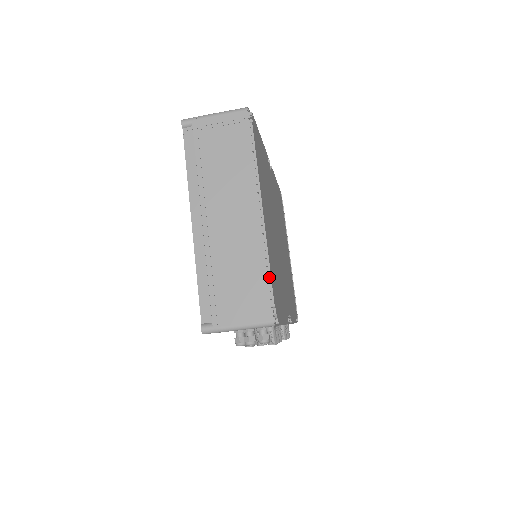
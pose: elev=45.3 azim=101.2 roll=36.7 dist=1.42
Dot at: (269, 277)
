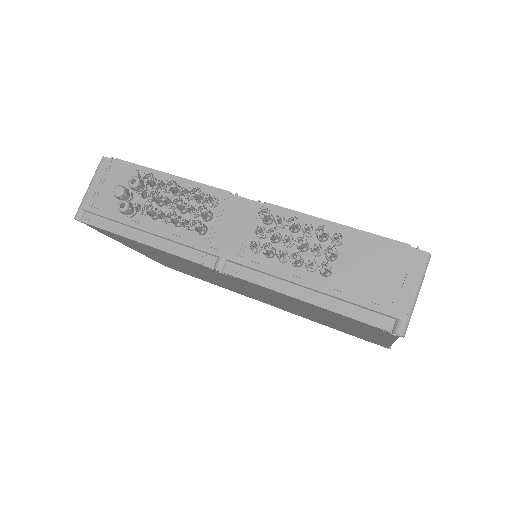
Dot at: occluded
